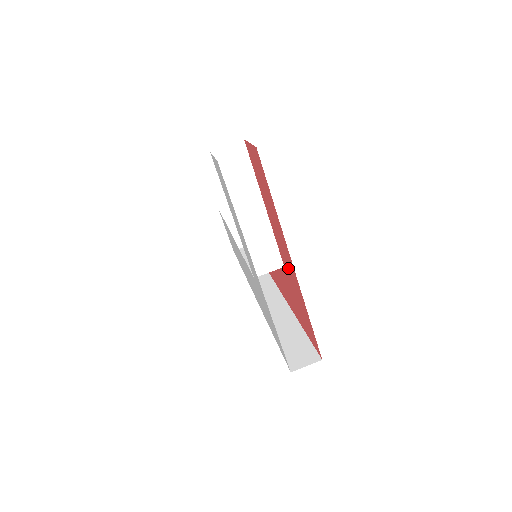
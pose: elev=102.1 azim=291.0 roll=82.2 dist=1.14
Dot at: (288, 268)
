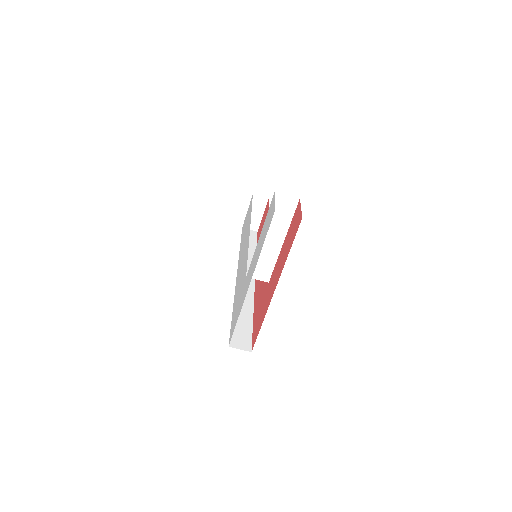
Dot at: (270, 287)
